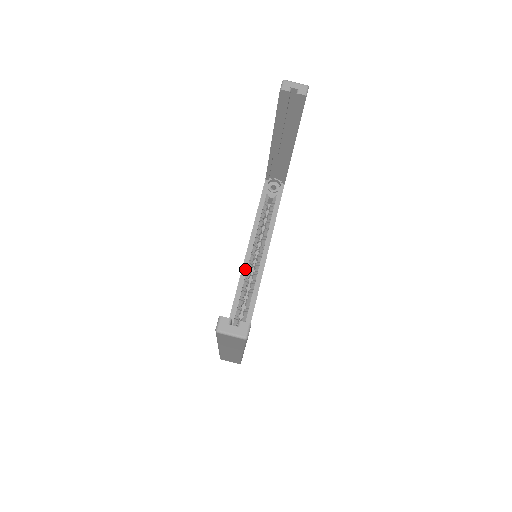
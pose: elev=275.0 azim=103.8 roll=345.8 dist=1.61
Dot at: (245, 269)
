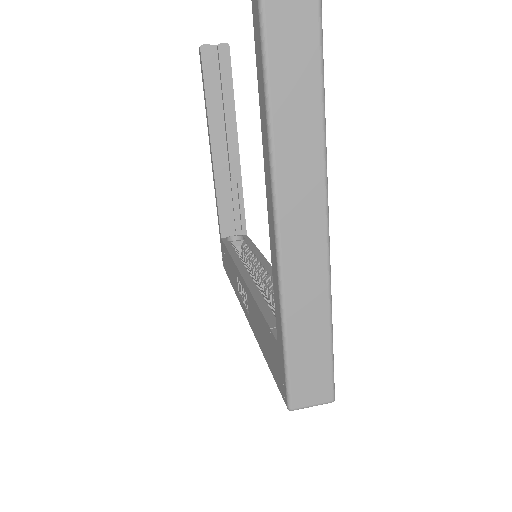
Dot at: (249, 280)
